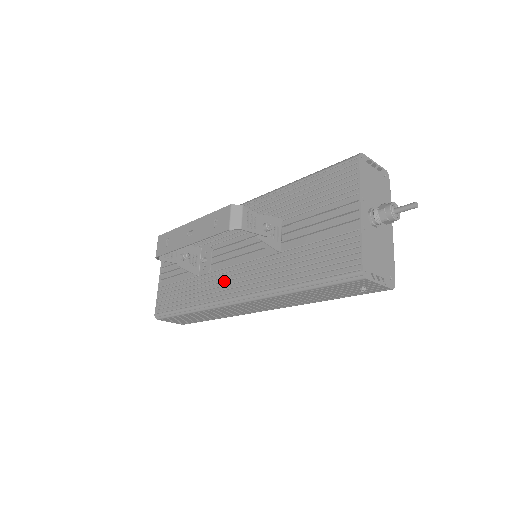
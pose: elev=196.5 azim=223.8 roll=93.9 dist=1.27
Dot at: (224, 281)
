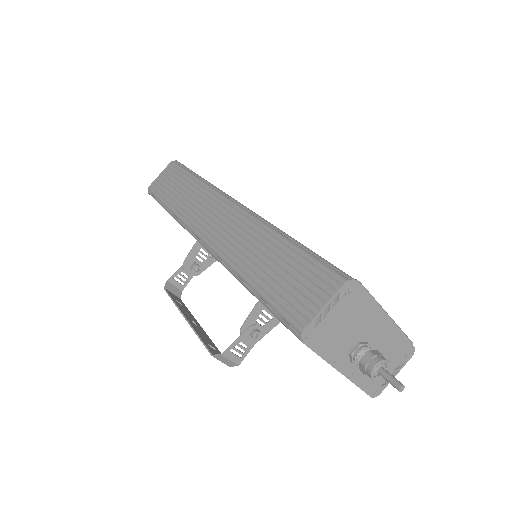
Dot at: occluded
